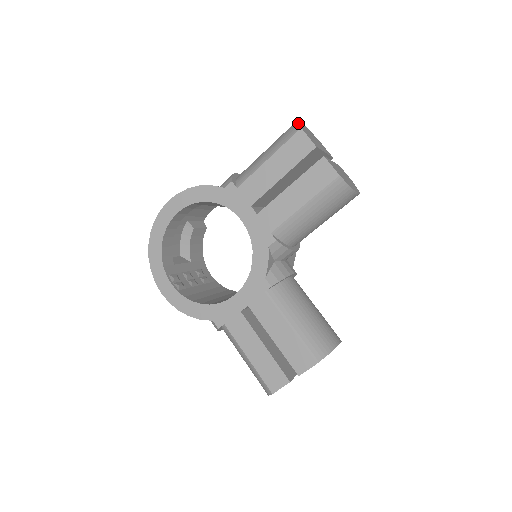
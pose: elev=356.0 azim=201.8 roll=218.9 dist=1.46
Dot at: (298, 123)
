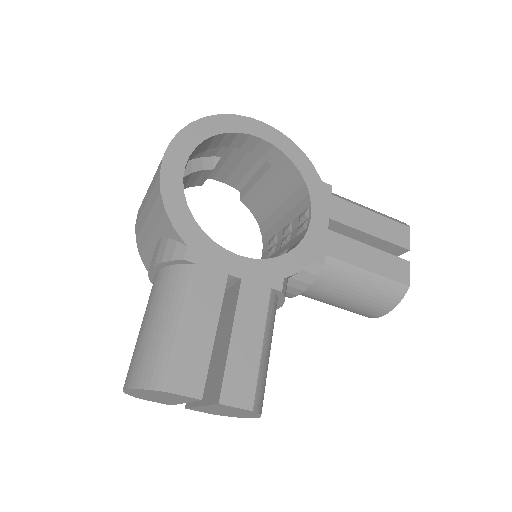
Dot at: (405, 223)
